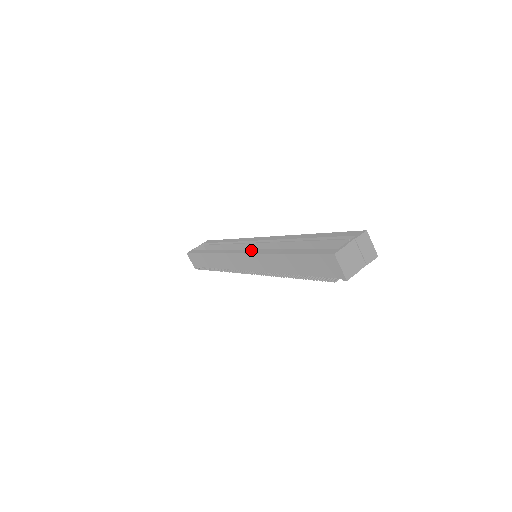
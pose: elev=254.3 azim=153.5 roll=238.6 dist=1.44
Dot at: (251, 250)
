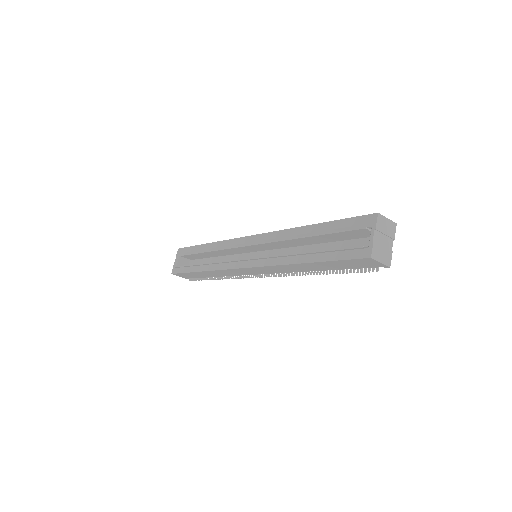
Dot at: (256, 261)
